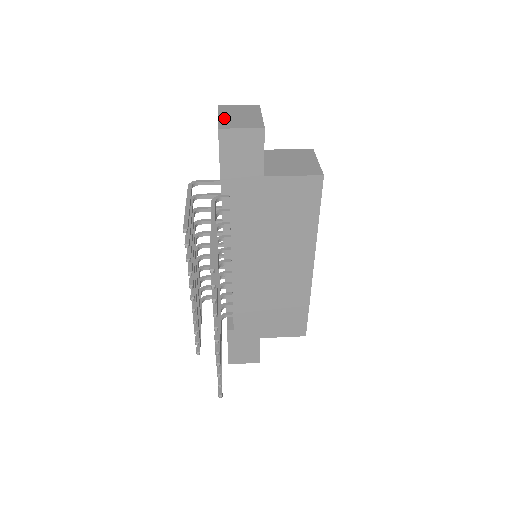
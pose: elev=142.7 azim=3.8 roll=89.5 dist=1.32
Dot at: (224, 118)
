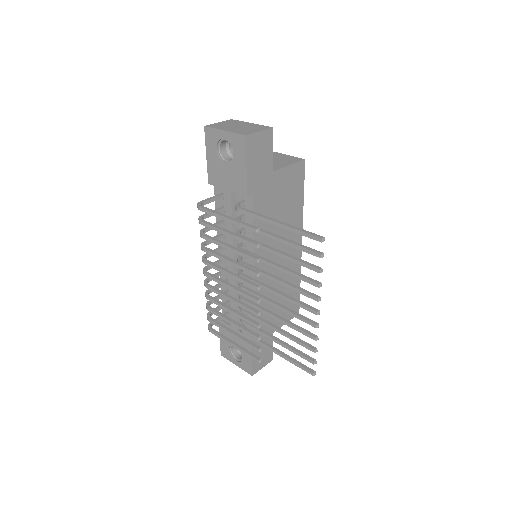
Dot at: (232, 130)
